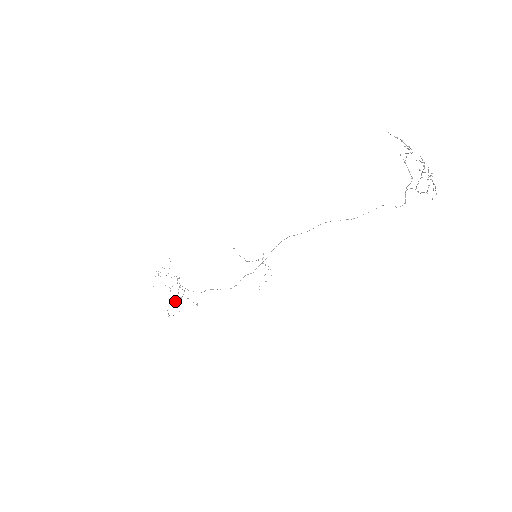
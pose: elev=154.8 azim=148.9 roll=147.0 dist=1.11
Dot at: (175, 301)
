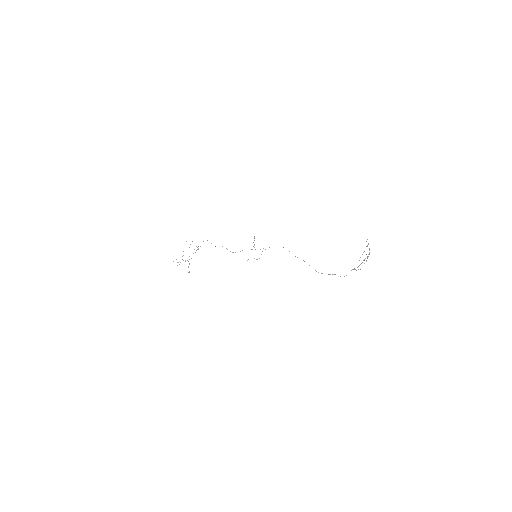
Dot at: occluded
